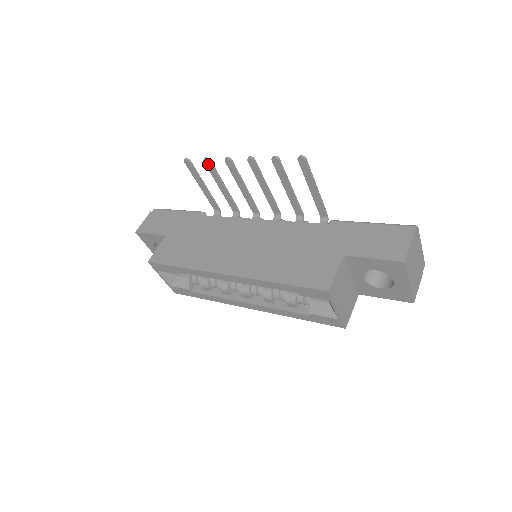
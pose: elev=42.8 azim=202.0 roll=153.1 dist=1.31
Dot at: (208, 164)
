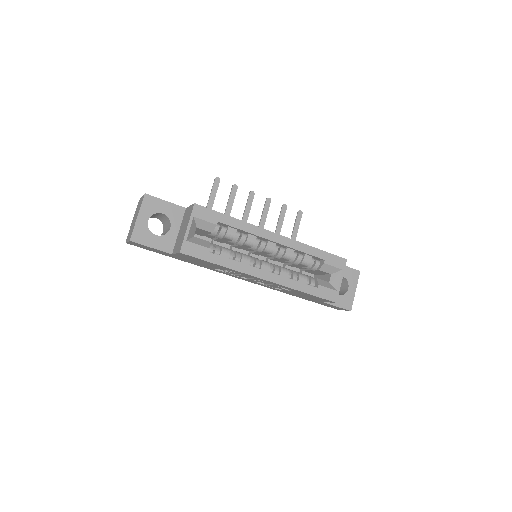
Dot at: (234, 189)
